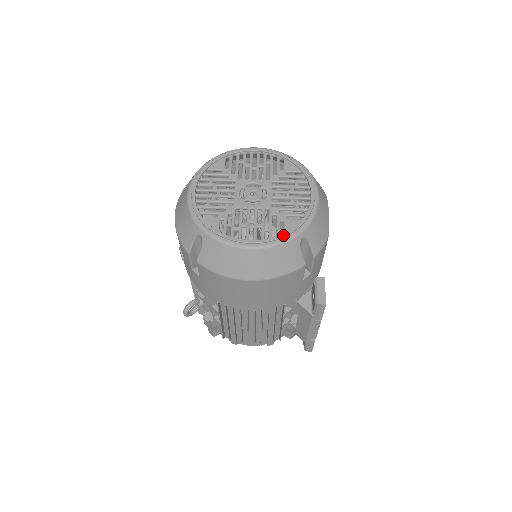
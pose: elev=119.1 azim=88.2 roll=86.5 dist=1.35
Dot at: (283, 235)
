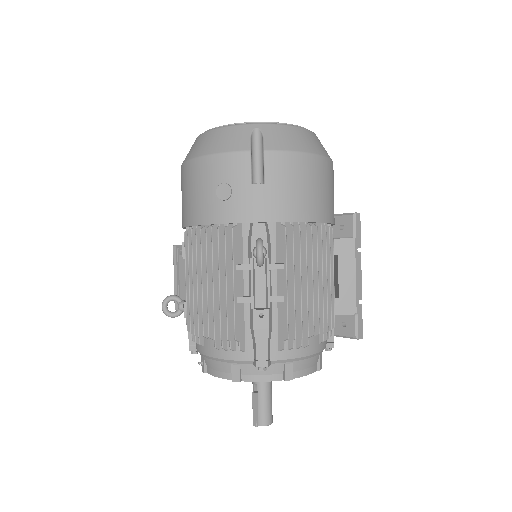
Dot at: occluded
